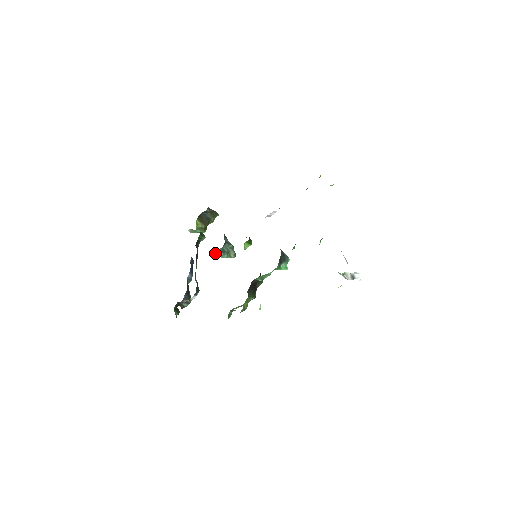
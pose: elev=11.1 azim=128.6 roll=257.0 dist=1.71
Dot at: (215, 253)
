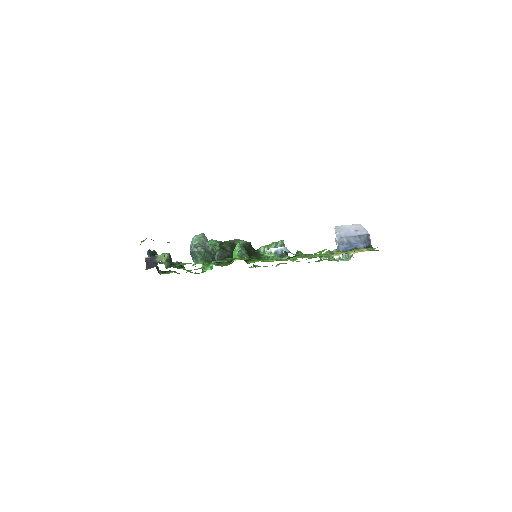
Dot at: occluded
